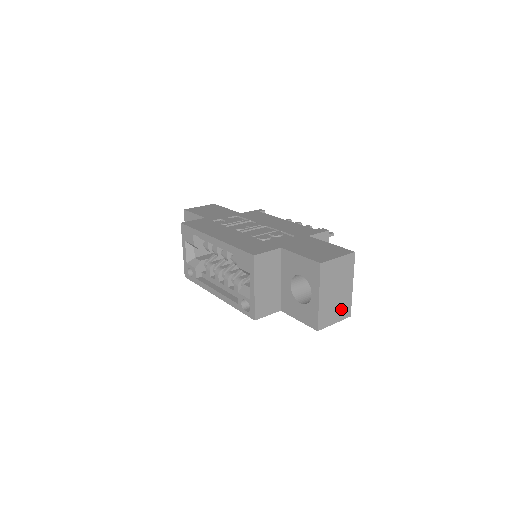
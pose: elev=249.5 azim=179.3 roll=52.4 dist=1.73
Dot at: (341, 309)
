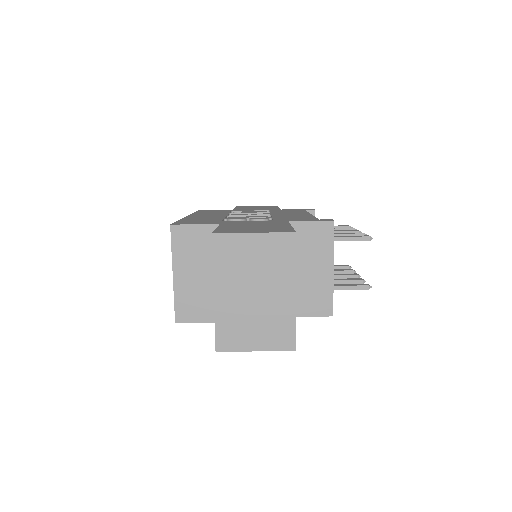
Dot at: (270, 329)
